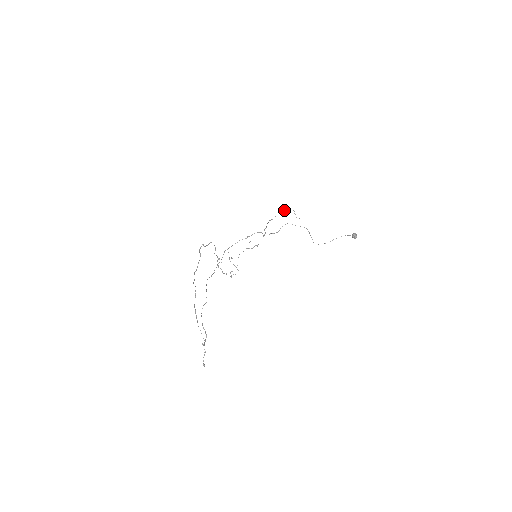
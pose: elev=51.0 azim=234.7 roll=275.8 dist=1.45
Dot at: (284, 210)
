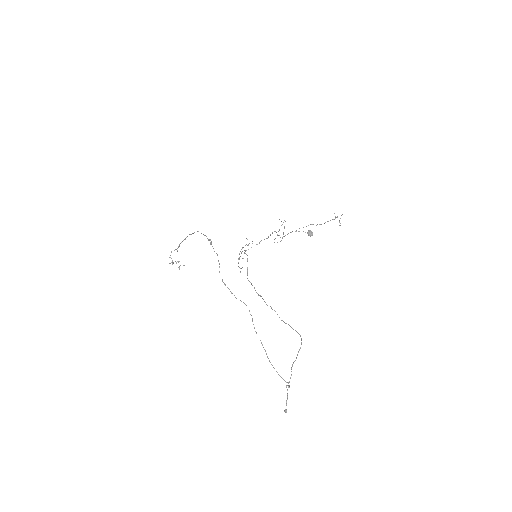
Dot at: (336, 217)
